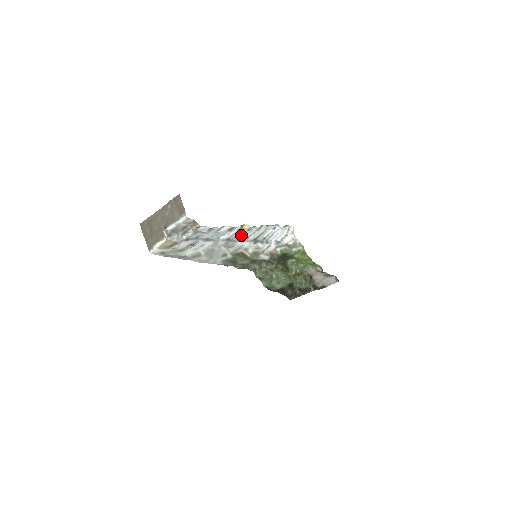
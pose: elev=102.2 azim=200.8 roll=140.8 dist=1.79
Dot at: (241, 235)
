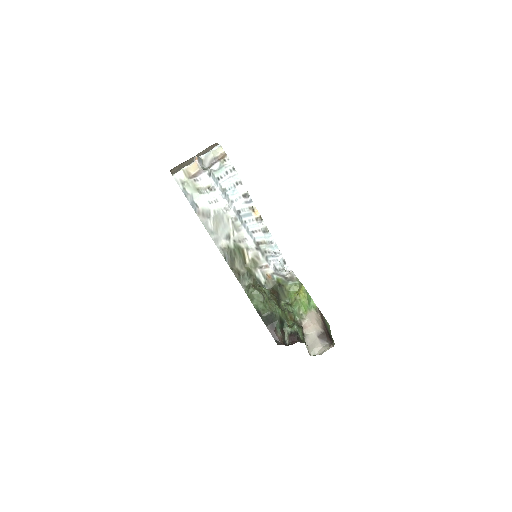
Dot at: (249, 220)
